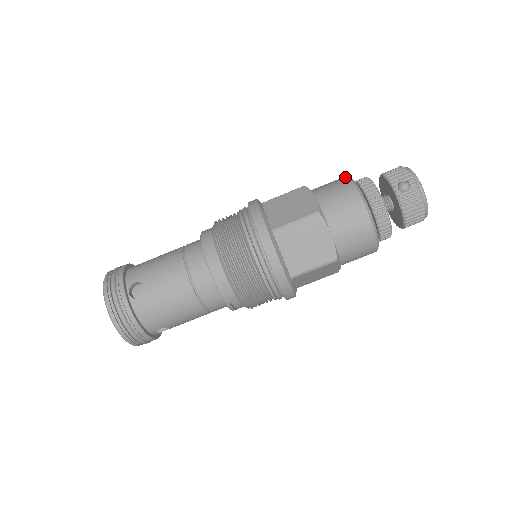
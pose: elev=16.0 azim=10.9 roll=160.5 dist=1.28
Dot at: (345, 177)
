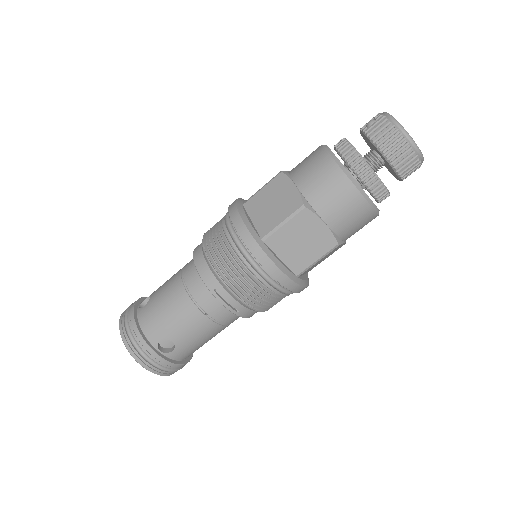
Dot at: occluded
